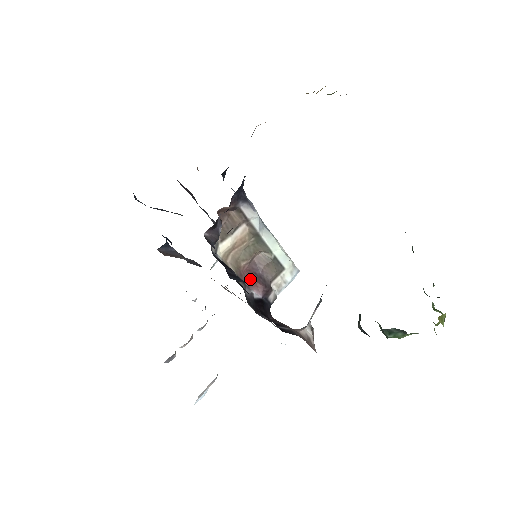
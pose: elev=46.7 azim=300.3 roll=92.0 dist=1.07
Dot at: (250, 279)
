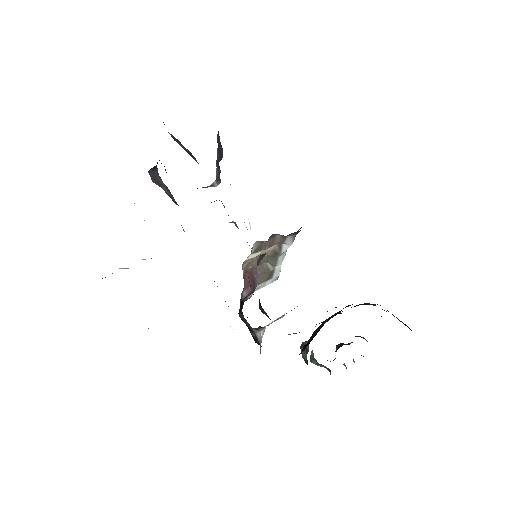
Dot at: (247, 281)
